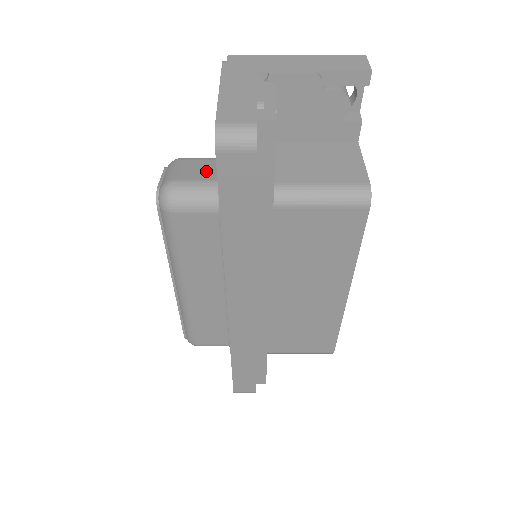
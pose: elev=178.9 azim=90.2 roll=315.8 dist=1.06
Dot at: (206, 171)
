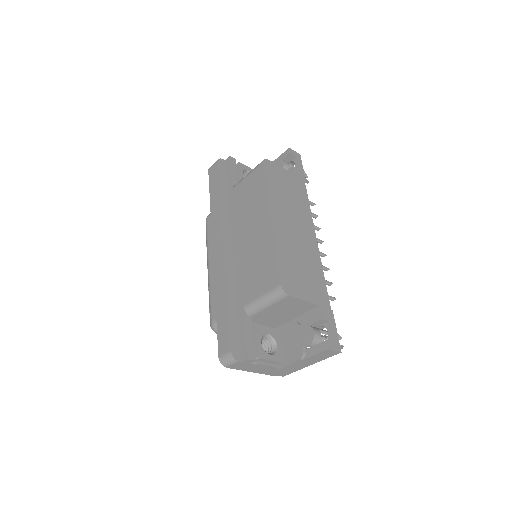
Dot at: occluded
